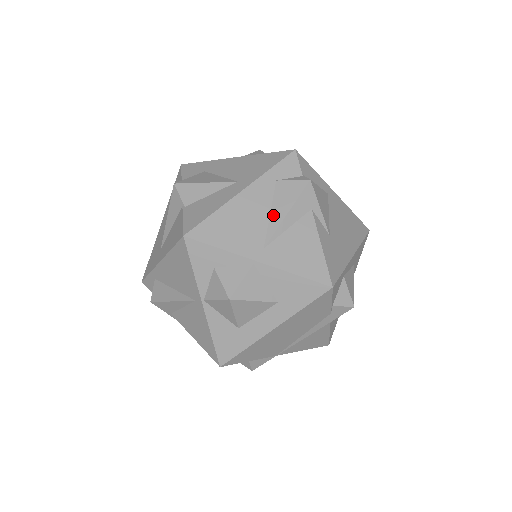
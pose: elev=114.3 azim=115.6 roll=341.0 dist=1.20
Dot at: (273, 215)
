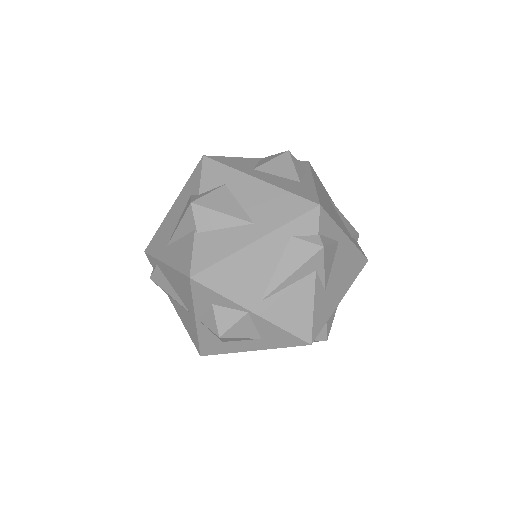
Dot at: (278, 271)
